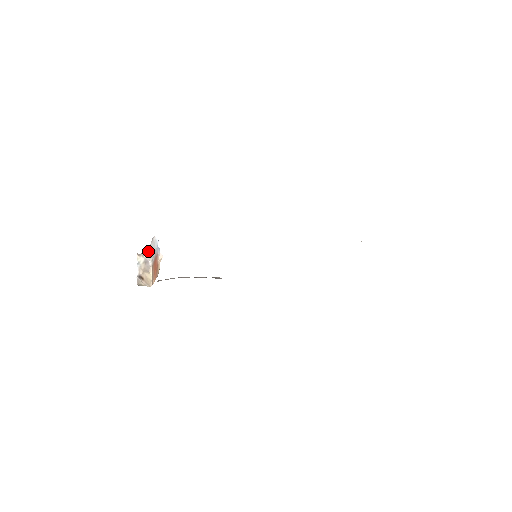
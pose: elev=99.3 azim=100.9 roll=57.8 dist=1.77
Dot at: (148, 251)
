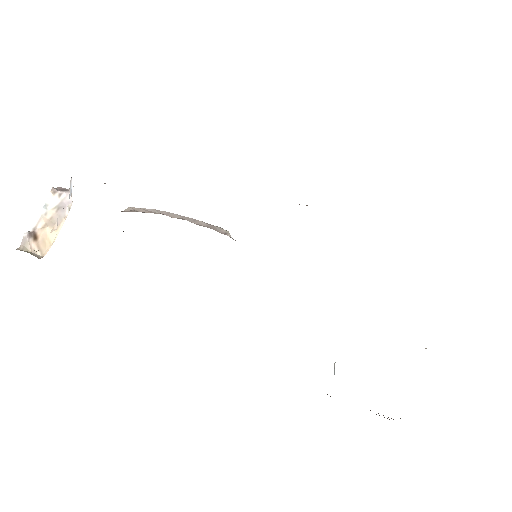
Dot at: occluded
